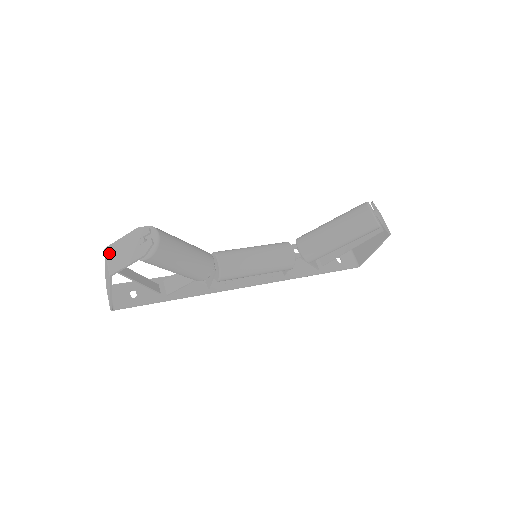
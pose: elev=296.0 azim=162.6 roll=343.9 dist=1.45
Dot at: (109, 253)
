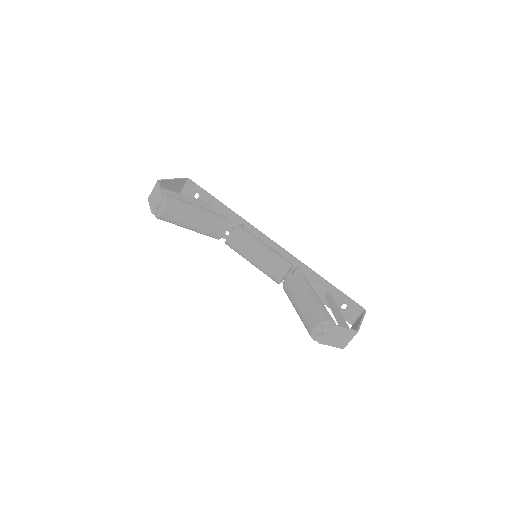
Dot at: (155, 186)
